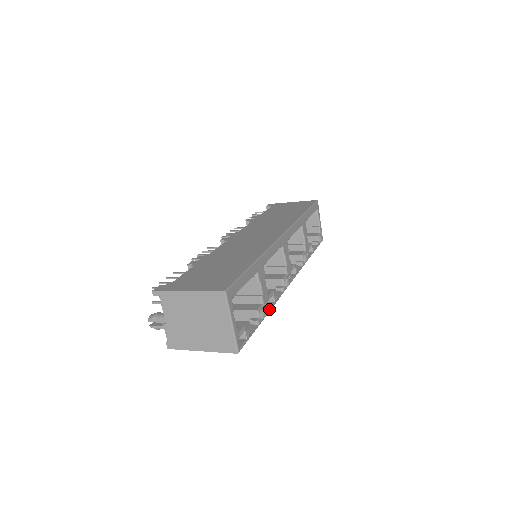
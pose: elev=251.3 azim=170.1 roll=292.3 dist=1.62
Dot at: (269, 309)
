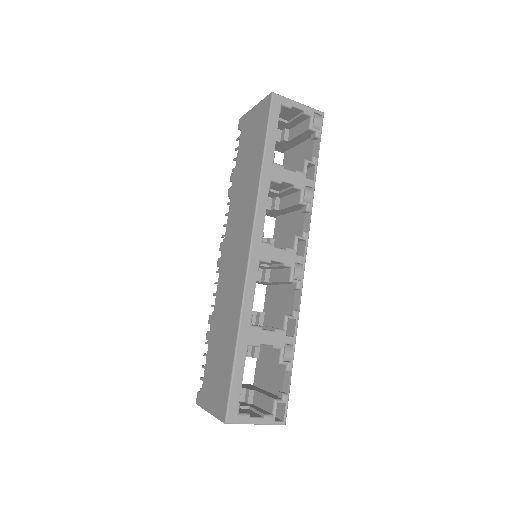
Dot at: (294, 338)
